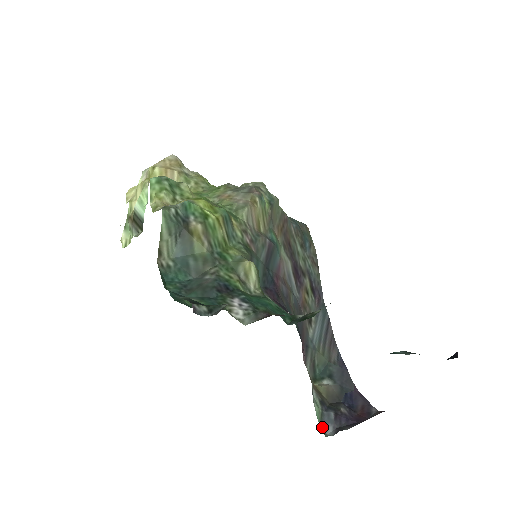
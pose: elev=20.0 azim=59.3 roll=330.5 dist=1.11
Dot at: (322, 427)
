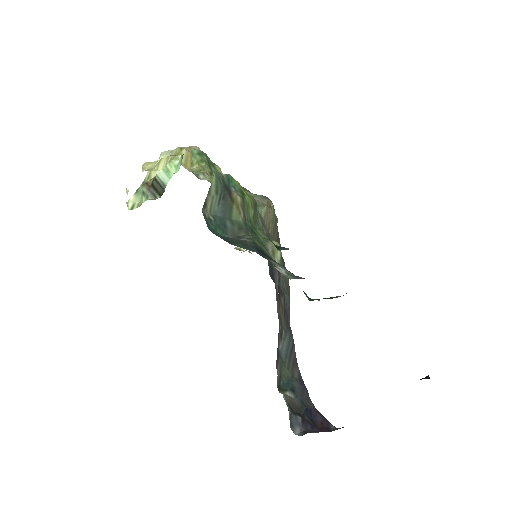
Dot at: (291, 427)
